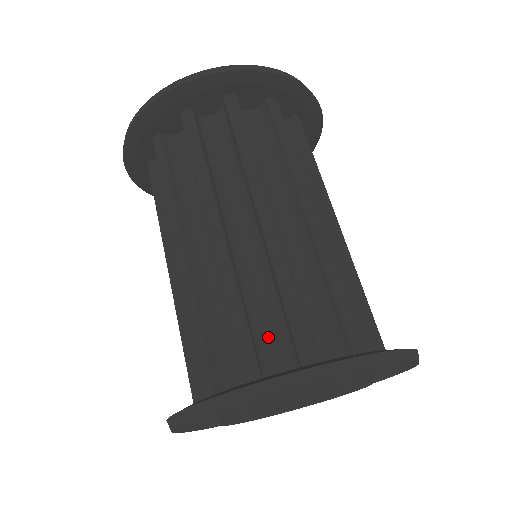
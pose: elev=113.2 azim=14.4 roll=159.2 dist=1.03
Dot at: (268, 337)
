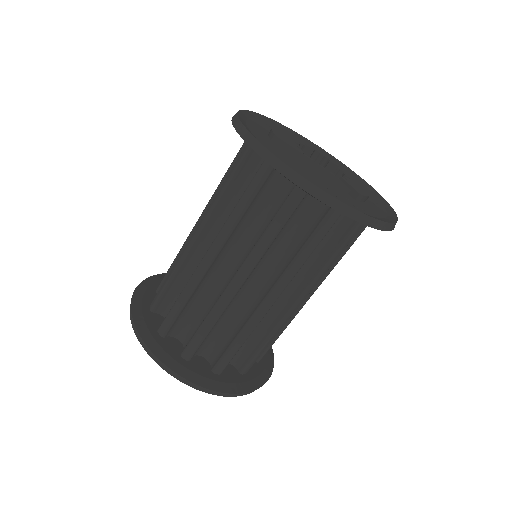
Dot at: (212, 338)
